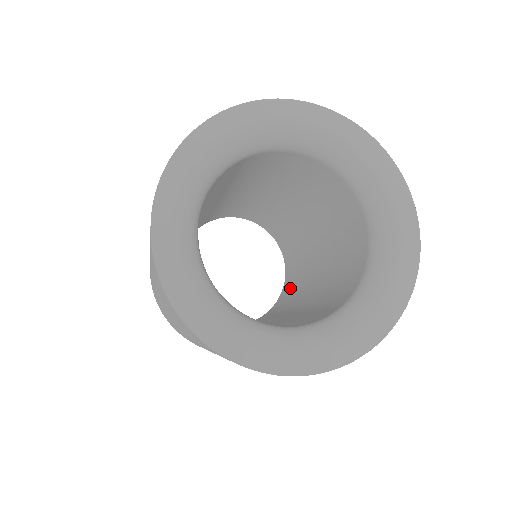
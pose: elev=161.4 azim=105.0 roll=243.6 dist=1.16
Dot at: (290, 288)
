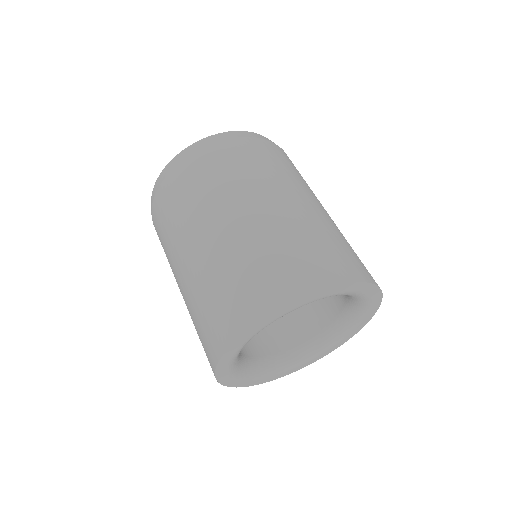
Dot at: occluded
